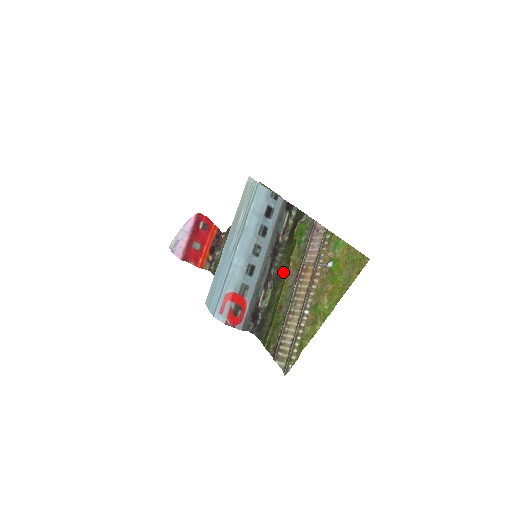
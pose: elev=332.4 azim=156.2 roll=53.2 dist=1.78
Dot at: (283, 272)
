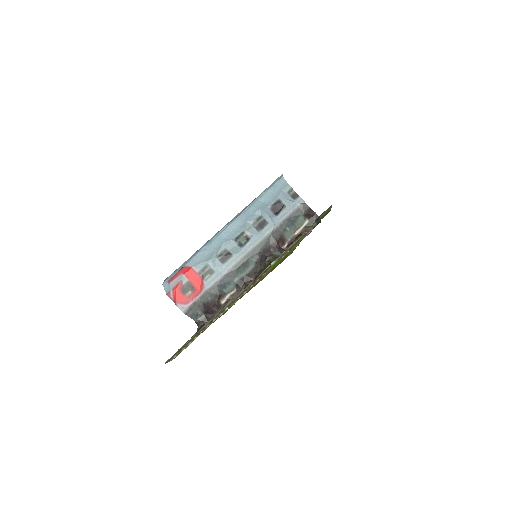
Dot at: occluded
